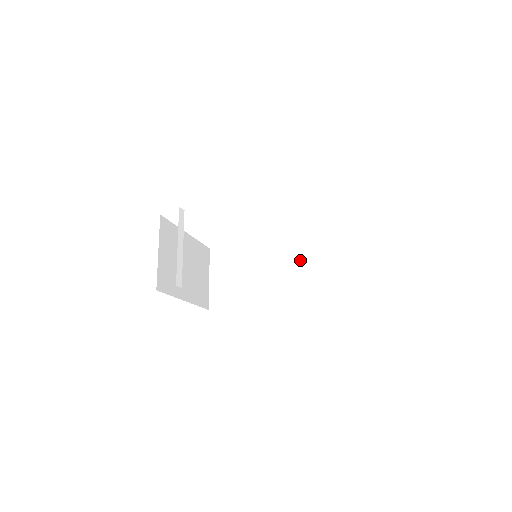
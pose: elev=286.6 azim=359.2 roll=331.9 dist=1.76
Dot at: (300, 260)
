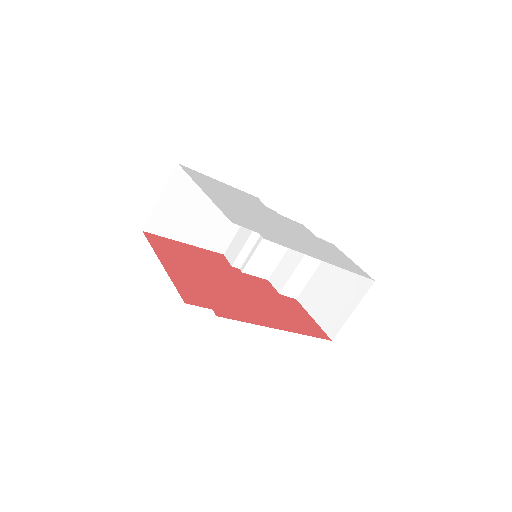
Dot at: (265, 244)
